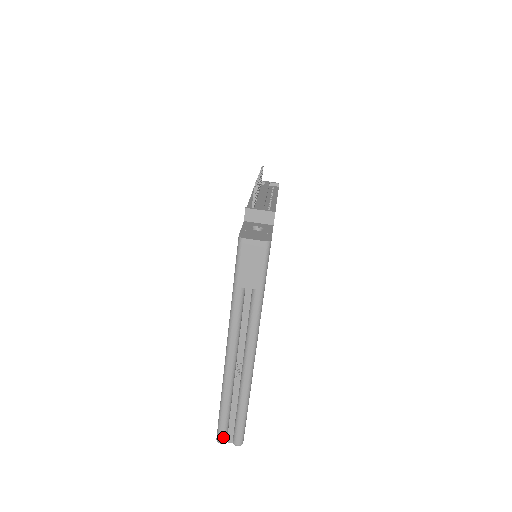
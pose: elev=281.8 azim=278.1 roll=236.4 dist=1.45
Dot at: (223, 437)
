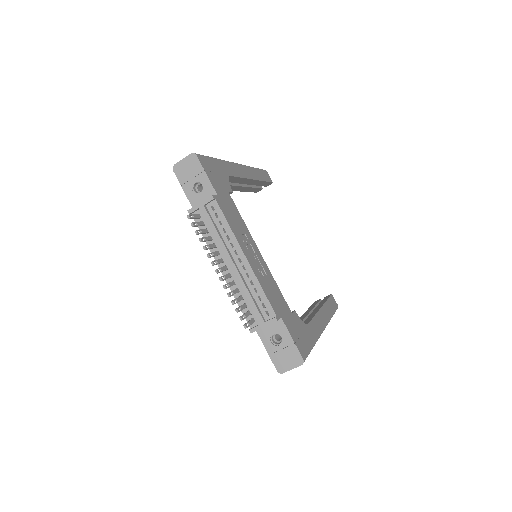
Dot at: occluded
